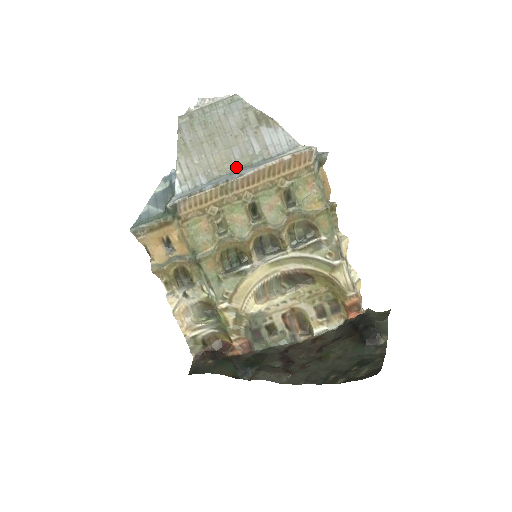
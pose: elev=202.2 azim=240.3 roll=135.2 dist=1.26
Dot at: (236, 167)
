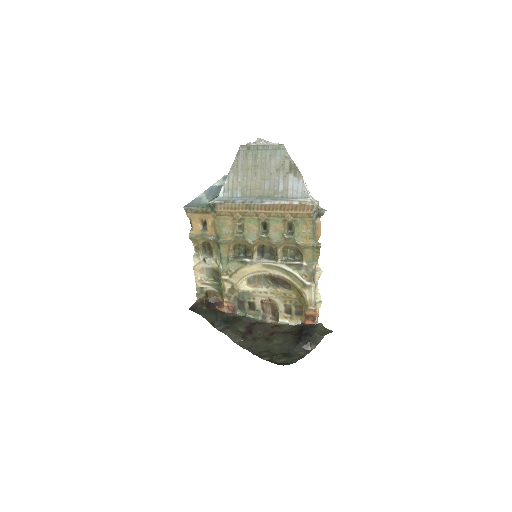
Dot at: (263, 194)
